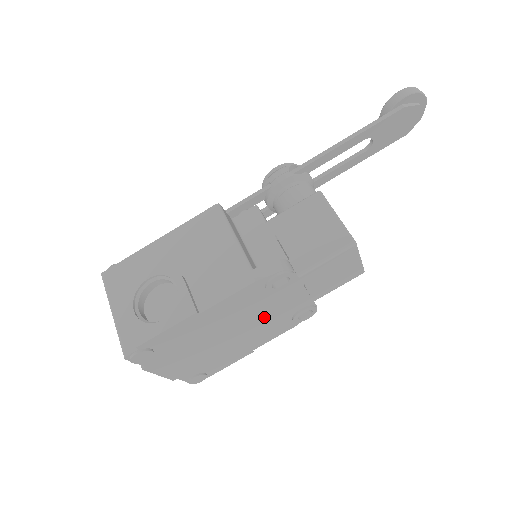
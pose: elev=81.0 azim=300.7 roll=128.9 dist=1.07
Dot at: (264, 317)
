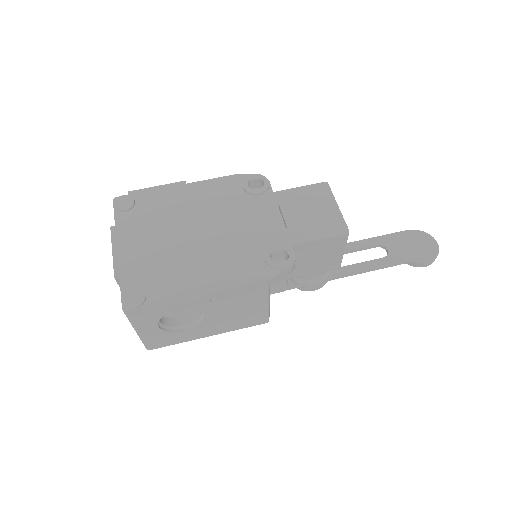
Dot at: (235, 231)
